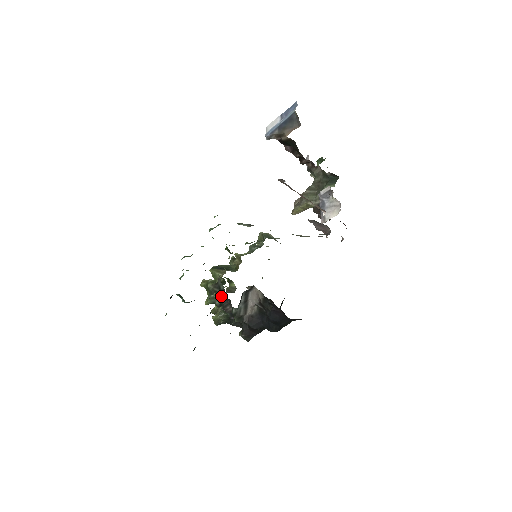
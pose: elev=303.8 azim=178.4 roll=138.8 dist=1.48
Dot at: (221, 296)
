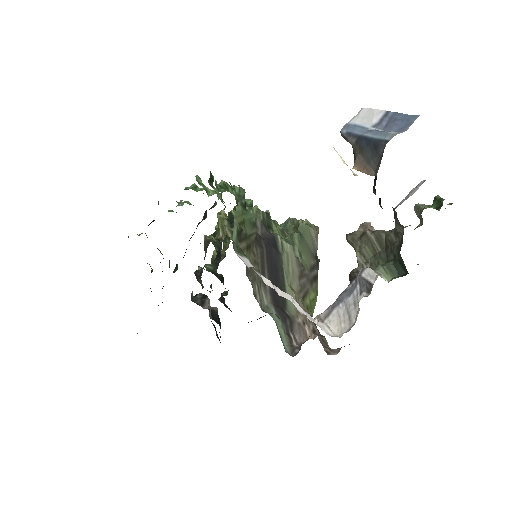
Dot at: (220, 248)
